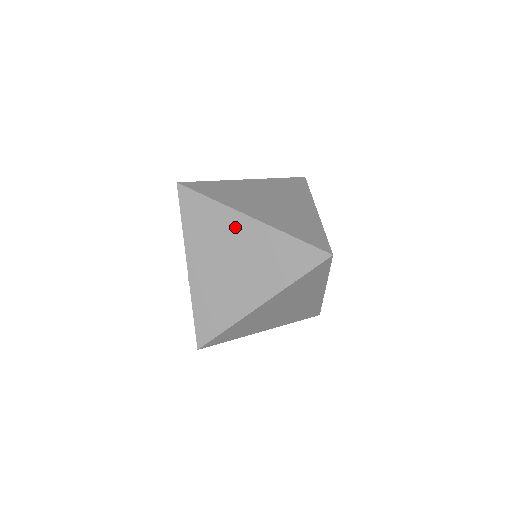
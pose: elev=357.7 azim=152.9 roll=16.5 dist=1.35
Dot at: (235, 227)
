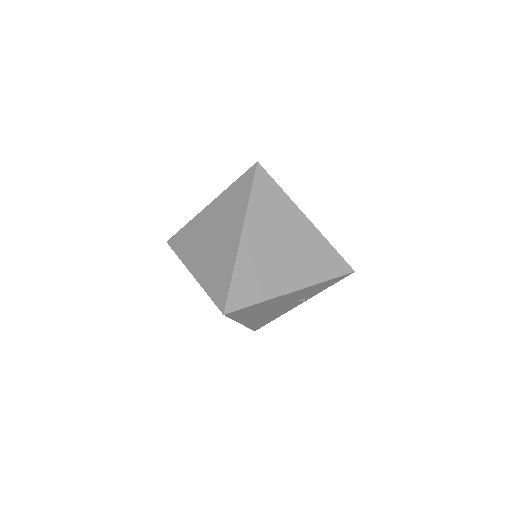
Dot at: (234, 226)
